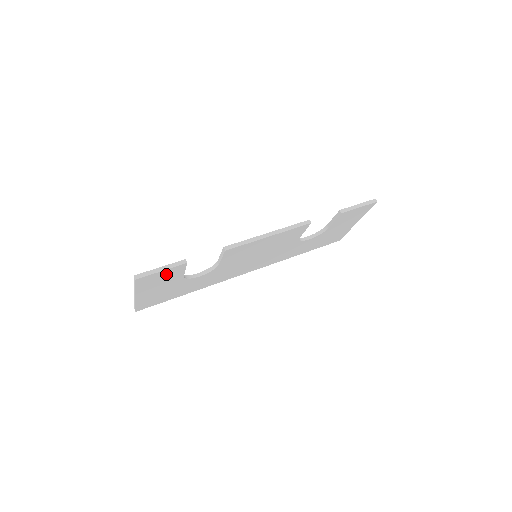
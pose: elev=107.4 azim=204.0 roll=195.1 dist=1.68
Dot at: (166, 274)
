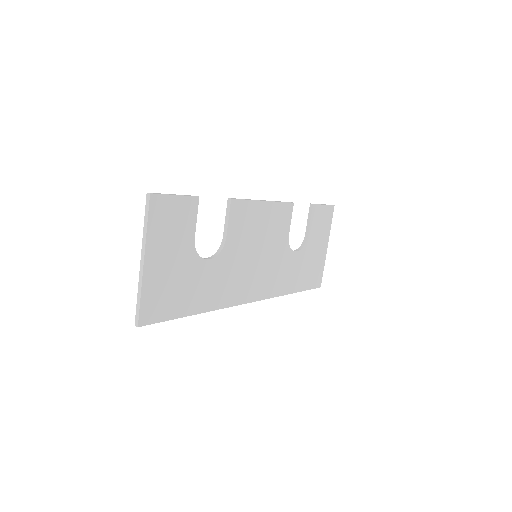
Dot at: (179, 212)
